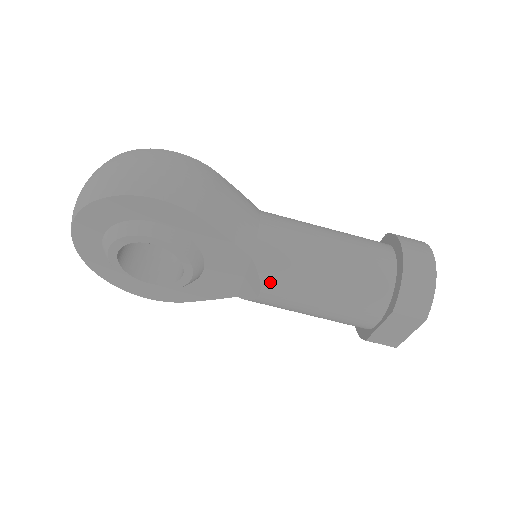
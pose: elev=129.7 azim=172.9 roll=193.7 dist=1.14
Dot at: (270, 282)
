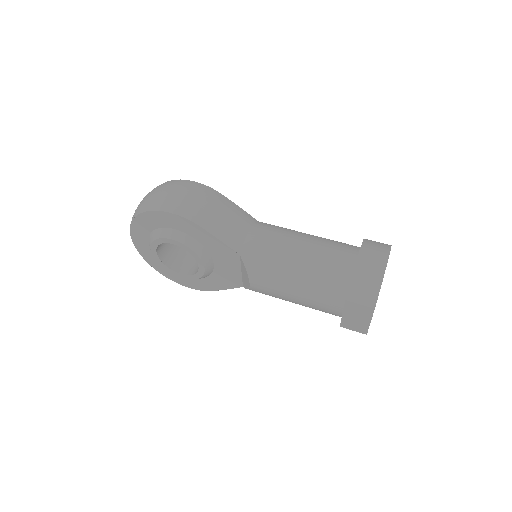
Dot at: (254, 273)
